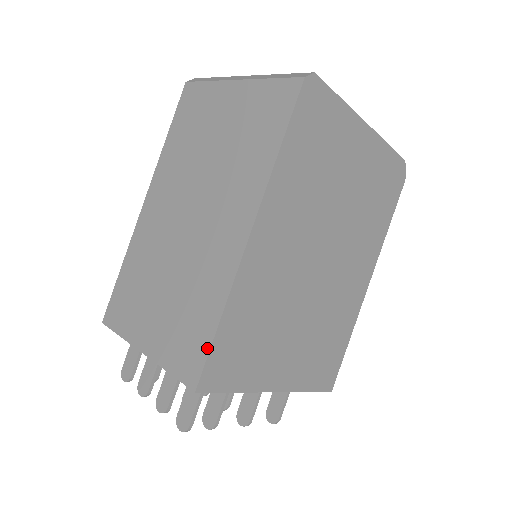
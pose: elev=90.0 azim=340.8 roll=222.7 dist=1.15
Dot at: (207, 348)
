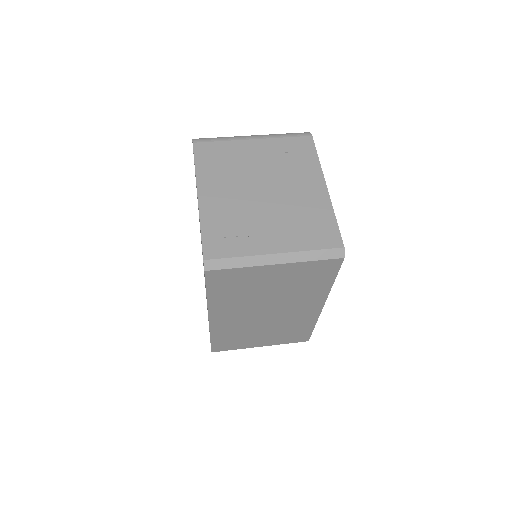
Dot at: (310, 333)
